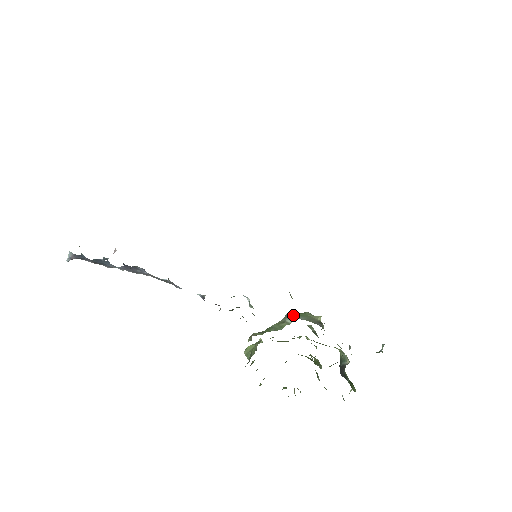
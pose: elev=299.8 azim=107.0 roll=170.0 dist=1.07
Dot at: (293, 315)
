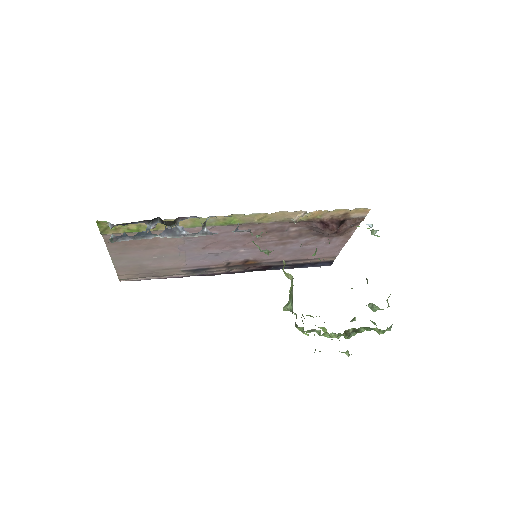
Dot at: occluded
